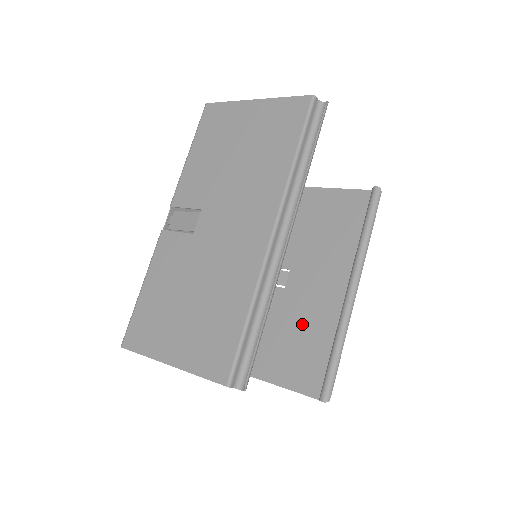
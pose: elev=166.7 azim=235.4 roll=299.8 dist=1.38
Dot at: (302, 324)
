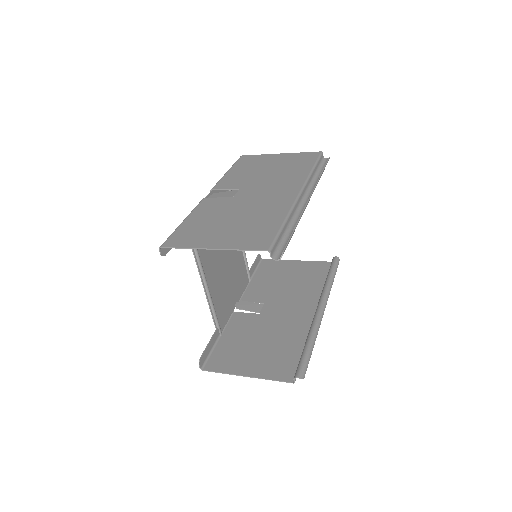
Dot at: (275, 334)
